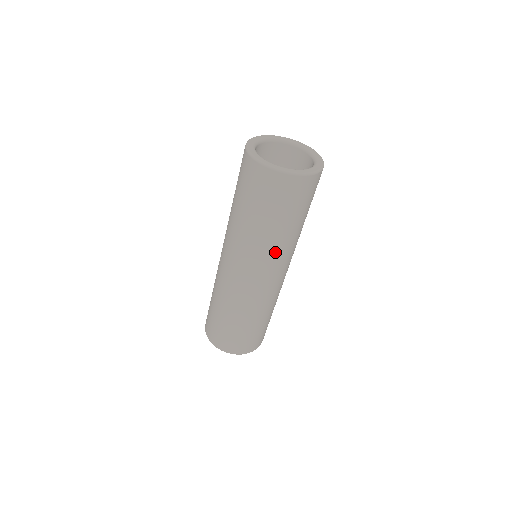
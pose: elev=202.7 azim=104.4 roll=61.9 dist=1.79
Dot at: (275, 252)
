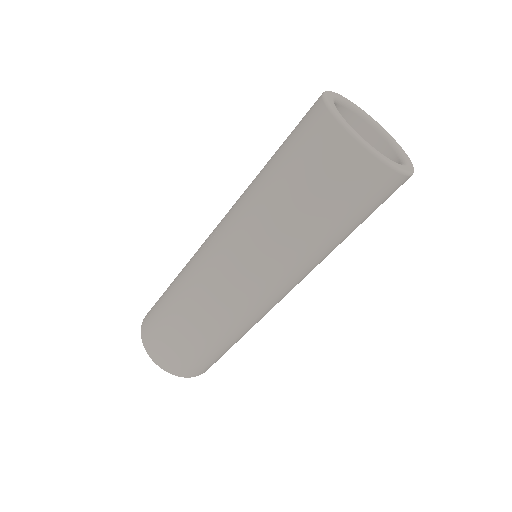
Dot at: (291, 260)
